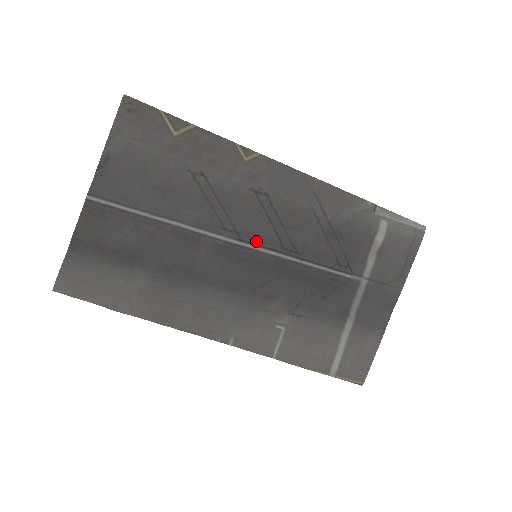
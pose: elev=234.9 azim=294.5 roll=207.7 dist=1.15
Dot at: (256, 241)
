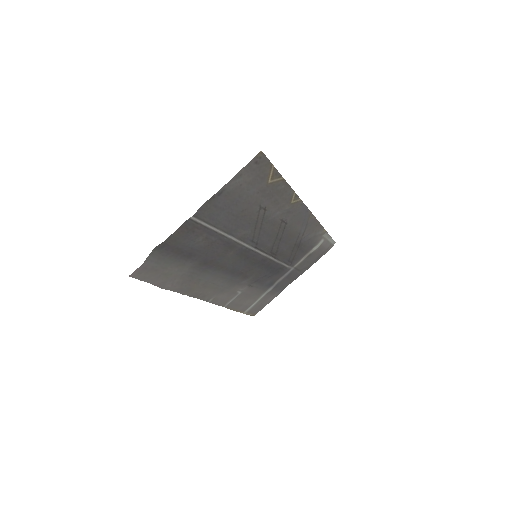
Dot at: (262, 248)
